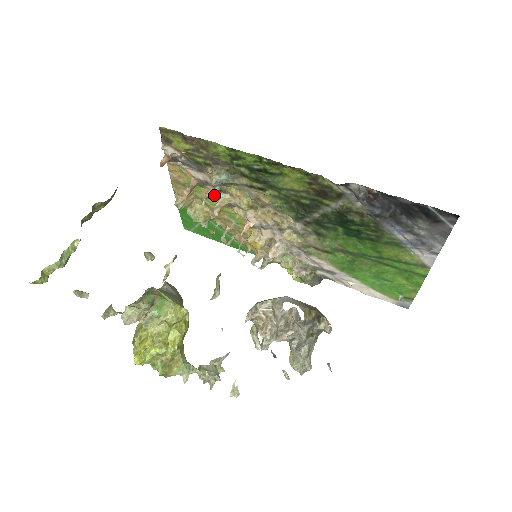
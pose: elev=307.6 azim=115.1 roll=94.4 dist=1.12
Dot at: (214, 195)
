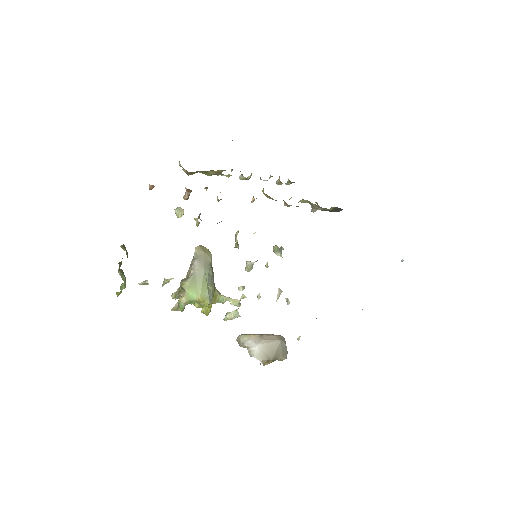
Dot at: occluded
